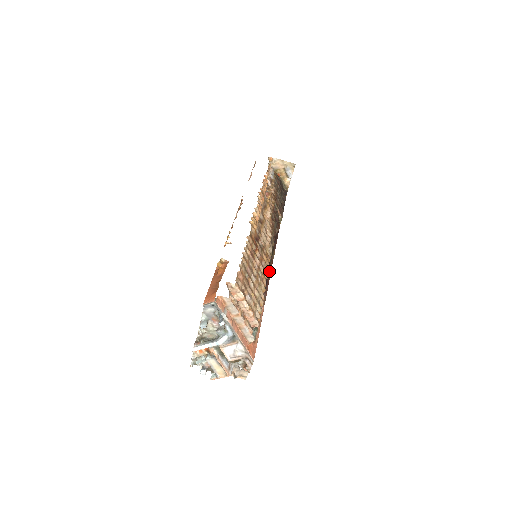
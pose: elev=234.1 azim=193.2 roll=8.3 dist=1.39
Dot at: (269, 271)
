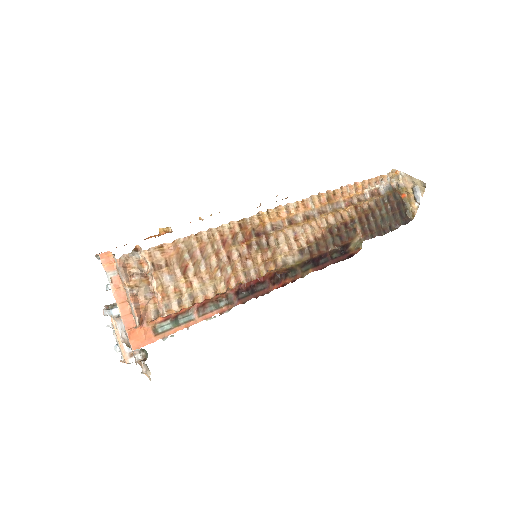
Dot at: (275, 284)
